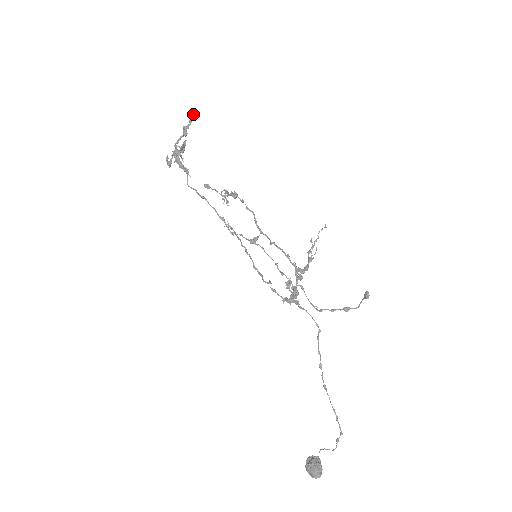
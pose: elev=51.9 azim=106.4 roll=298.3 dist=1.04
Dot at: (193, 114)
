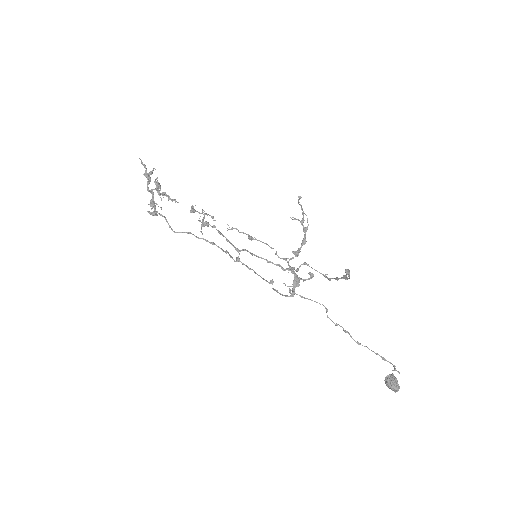
Dot at: (141, 161)
